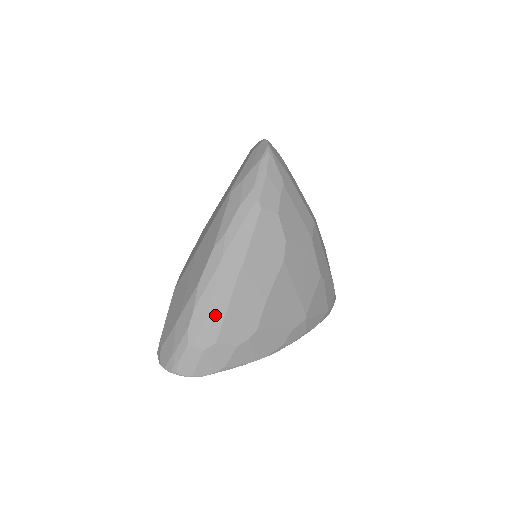
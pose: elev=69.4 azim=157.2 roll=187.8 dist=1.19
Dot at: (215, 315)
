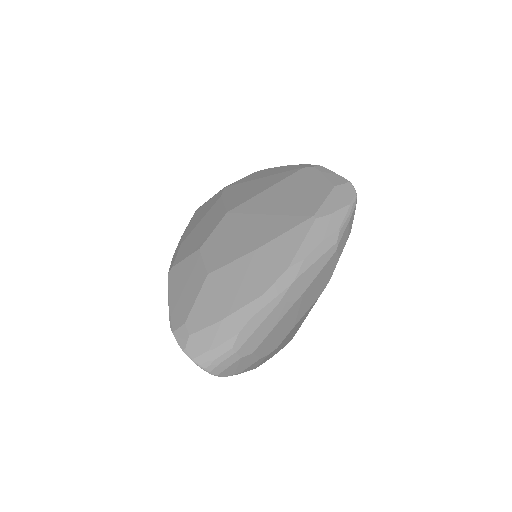
Dot at: (265, 329)
